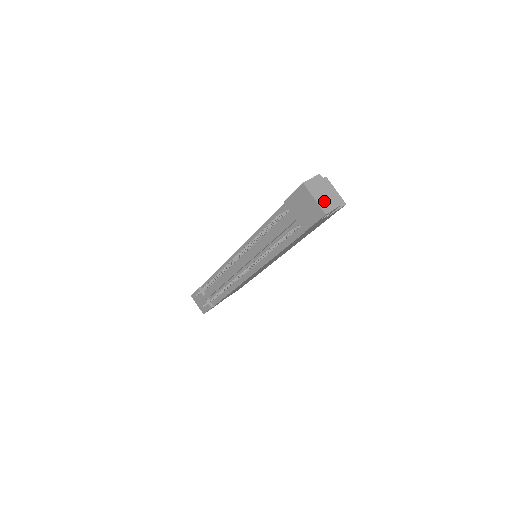
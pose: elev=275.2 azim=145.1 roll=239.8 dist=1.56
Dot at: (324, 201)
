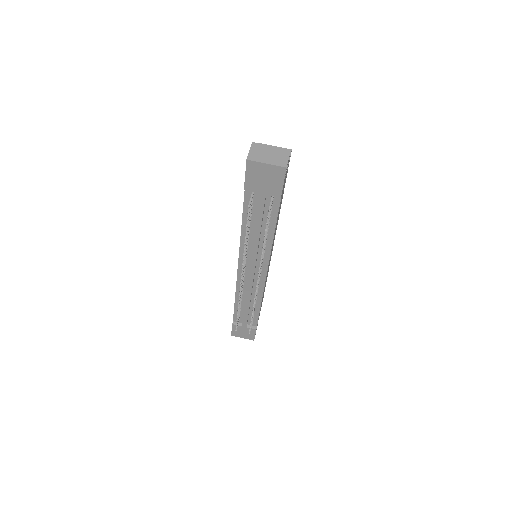
Dot at: (275, 159)
